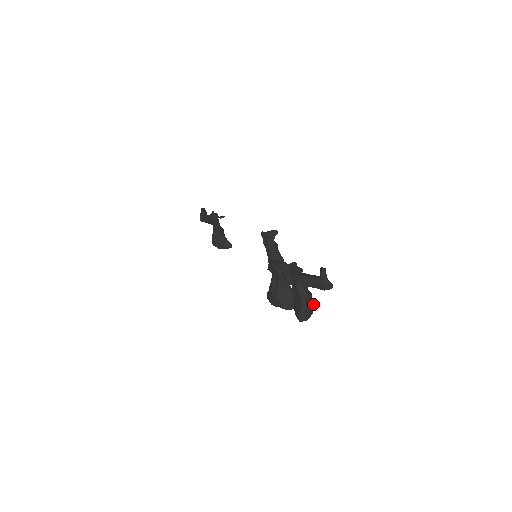
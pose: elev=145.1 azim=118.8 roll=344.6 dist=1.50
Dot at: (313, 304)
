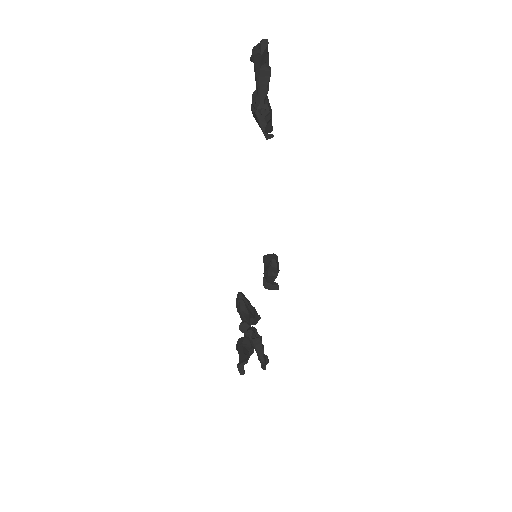
Dot at: occluded
